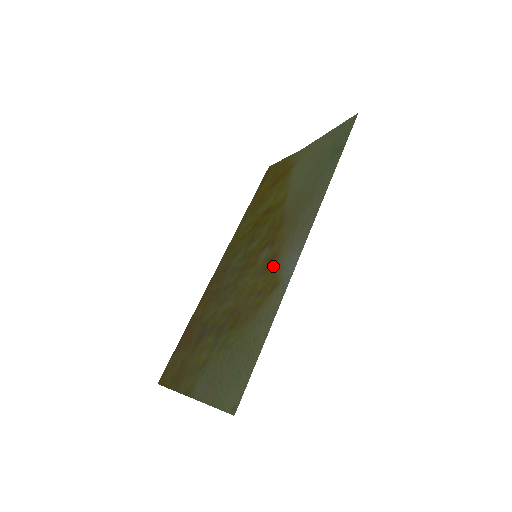
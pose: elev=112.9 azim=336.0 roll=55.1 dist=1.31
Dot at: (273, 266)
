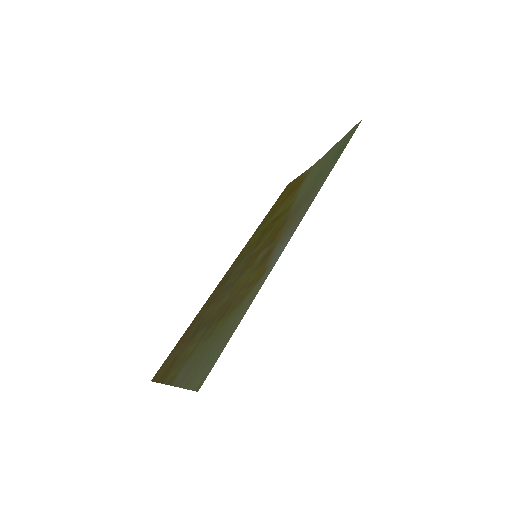
Dot at: (266, 260)
